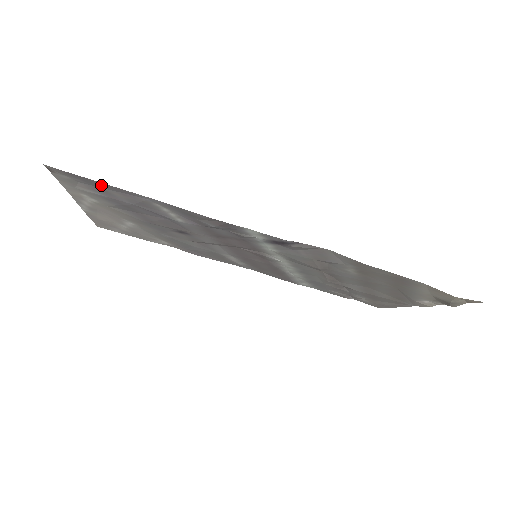
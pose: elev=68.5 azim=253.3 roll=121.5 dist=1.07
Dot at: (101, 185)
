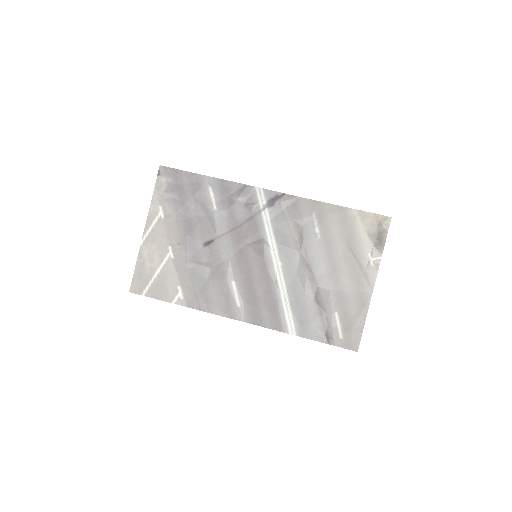
Dot at: (183, 178)
